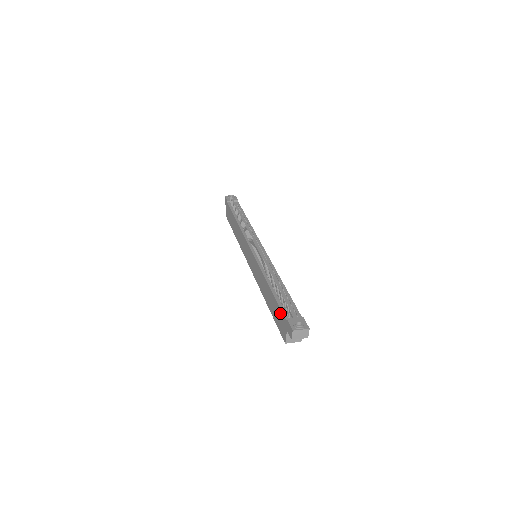
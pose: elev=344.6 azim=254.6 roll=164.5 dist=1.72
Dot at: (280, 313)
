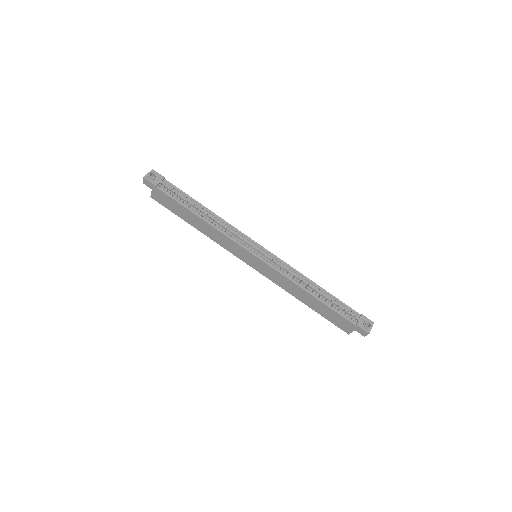
Dot at: (341, 318)
